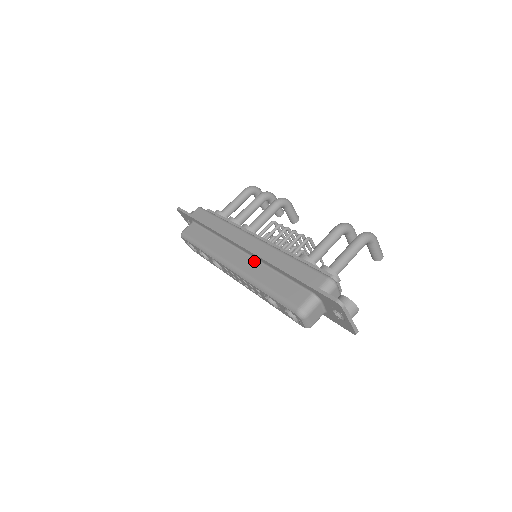
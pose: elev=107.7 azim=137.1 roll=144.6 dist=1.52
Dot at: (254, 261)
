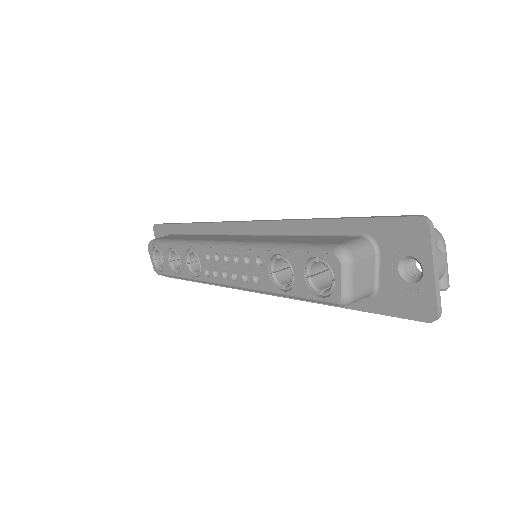
Dot at: (259, 235)
